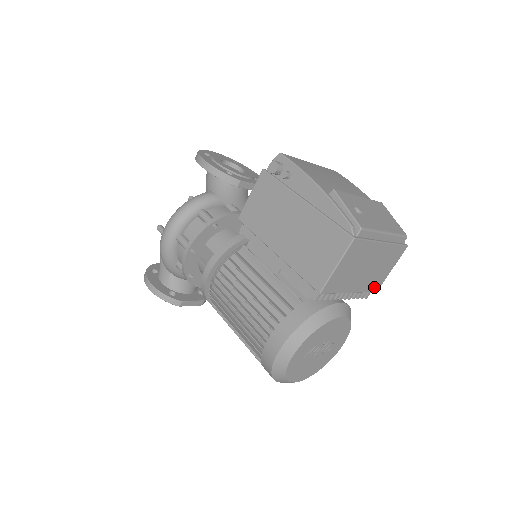
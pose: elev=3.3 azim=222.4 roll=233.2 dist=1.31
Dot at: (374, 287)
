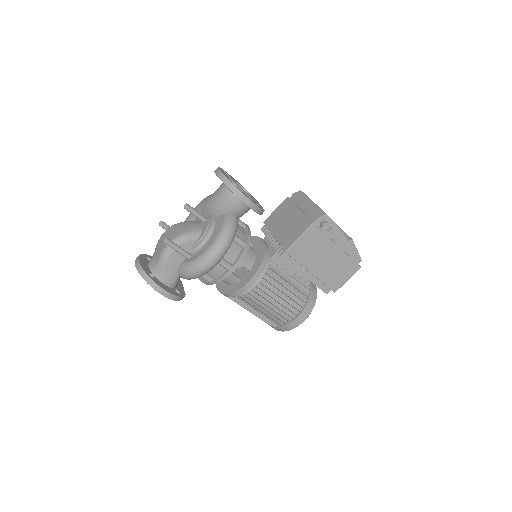
Dot at: occluded
